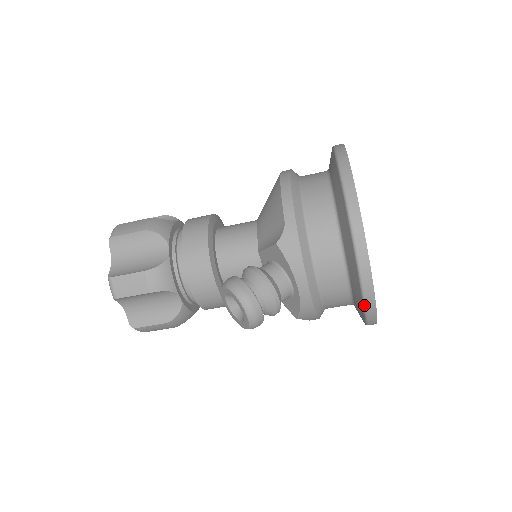
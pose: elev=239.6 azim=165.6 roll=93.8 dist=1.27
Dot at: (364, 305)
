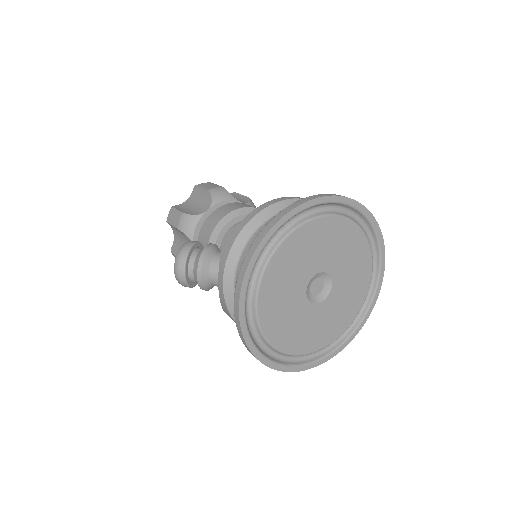
Dot at: (236, 322)
